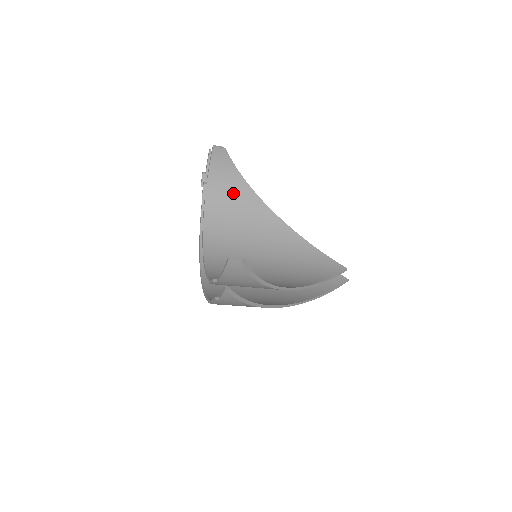
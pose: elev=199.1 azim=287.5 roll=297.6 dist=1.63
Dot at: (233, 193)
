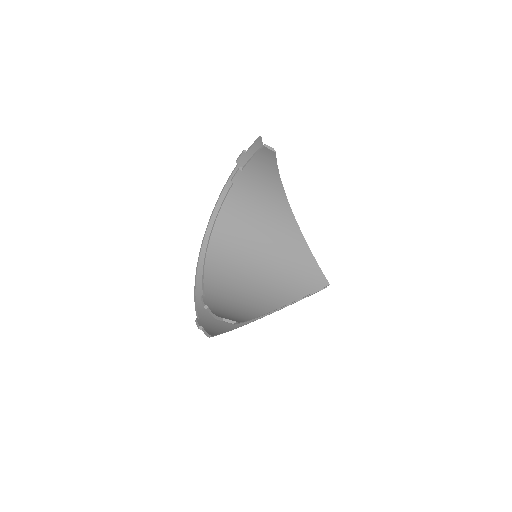
Dot at: (263, 186)
